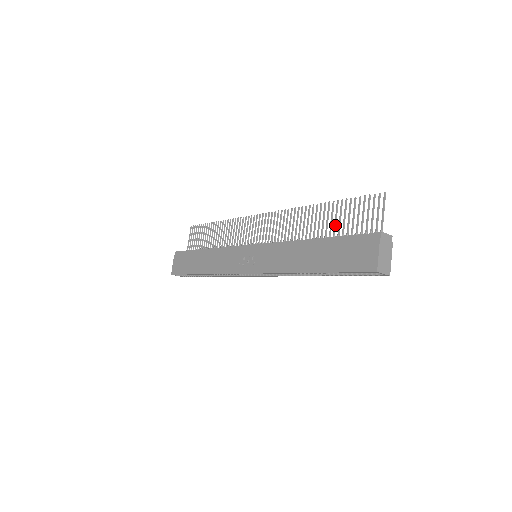
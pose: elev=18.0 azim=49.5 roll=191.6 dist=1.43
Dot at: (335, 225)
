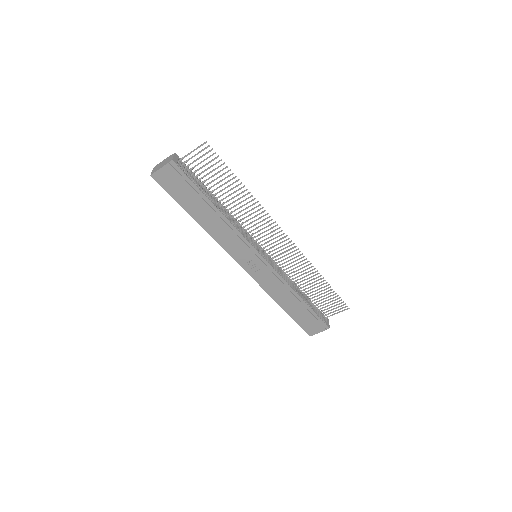
Dot at: occluded
